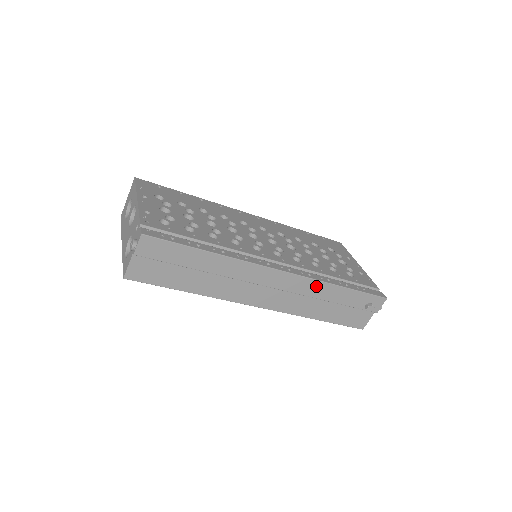
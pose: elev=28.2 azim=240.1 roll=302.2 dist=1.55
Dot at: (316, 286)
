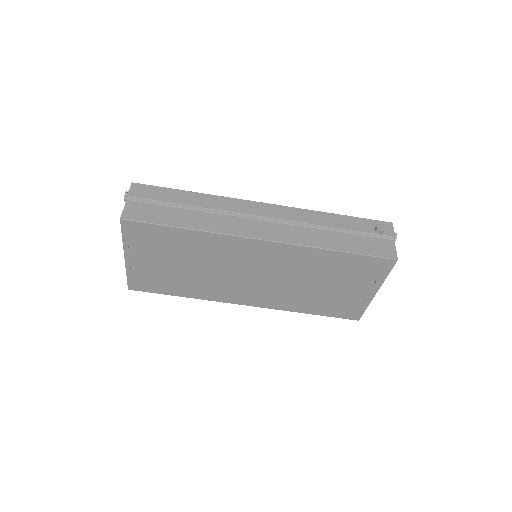
Dot at: (308, 214)
